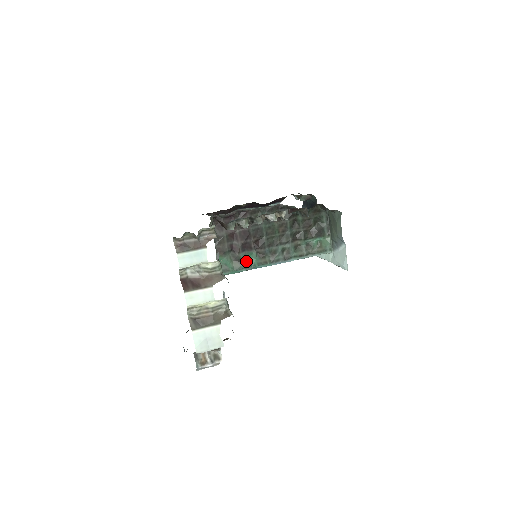
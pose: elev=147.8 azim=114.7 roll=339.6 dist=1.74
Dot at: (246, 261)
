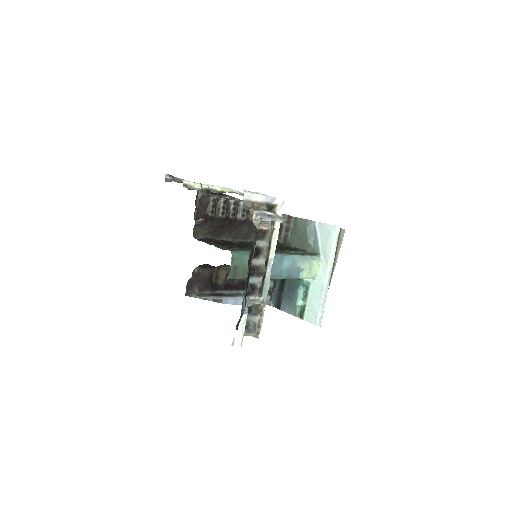
Dot at: occluded
